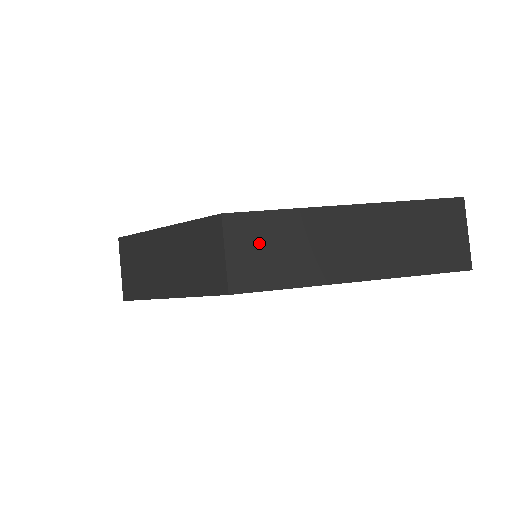
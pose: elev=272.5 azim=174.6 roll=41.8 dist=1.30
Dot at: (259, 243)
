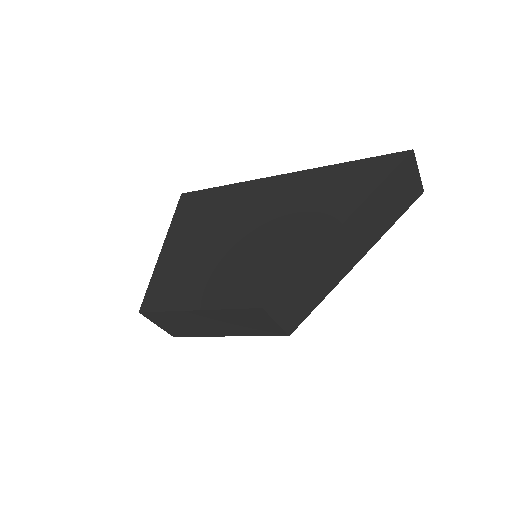
Dot at: (294, 299)
